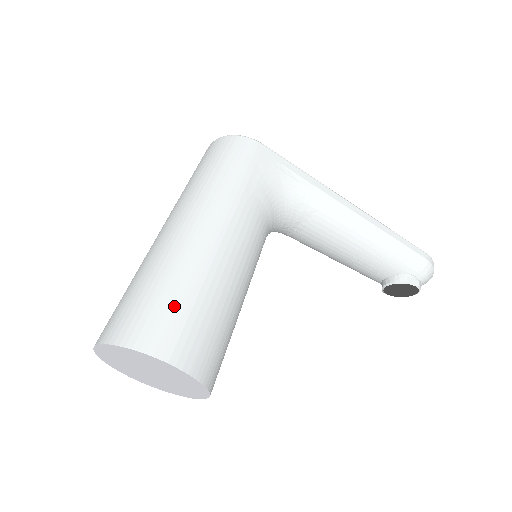
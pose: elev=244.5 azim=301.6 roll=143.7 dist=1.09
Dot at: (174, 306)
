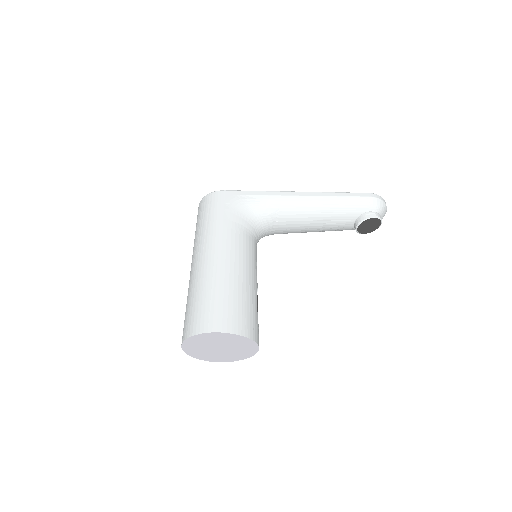
Dot at: (208, 303)
